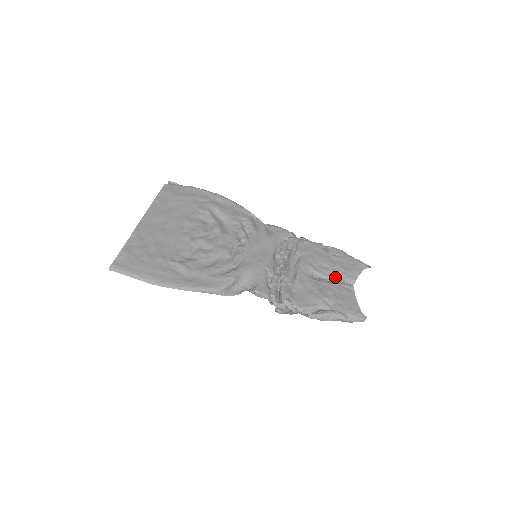
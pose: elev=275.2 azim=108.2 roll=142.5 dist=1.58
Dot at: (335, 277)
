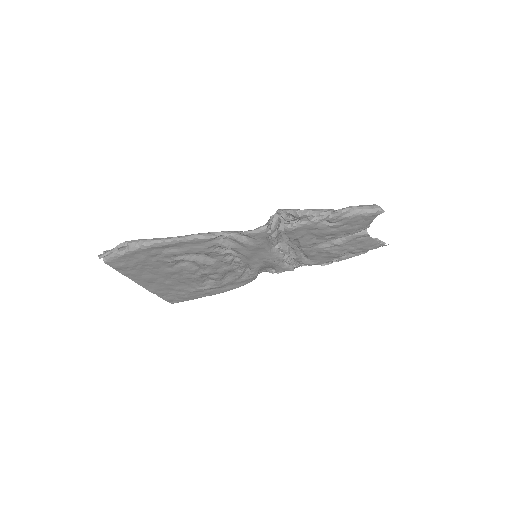
Dot at: (344, 237)
